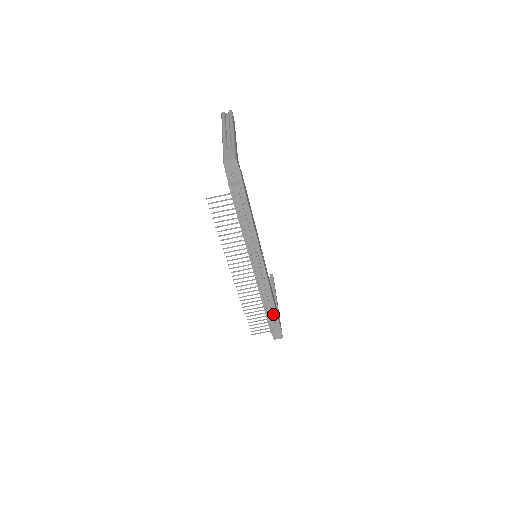
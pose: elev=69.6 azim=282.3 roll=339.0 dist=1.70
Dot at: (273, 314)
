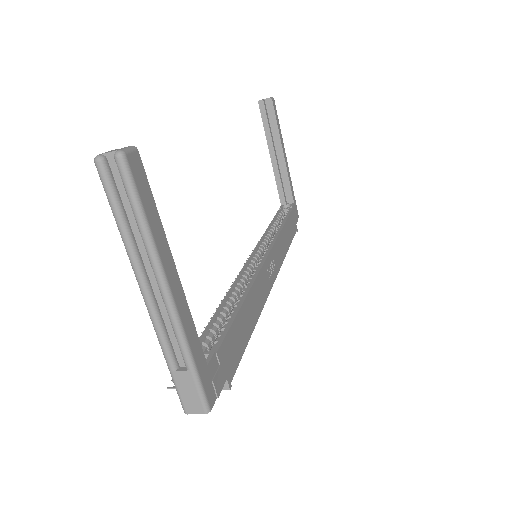
Dot at: occluded
